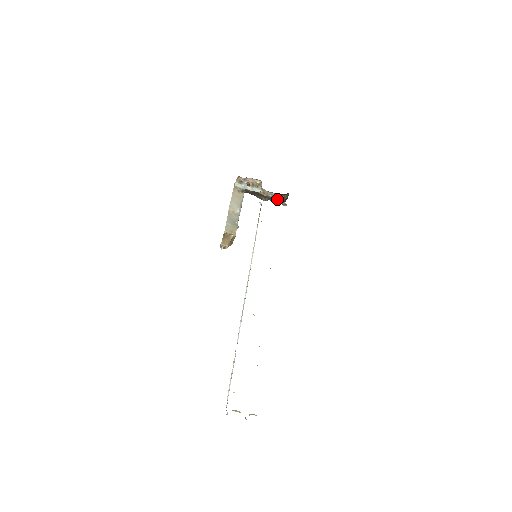
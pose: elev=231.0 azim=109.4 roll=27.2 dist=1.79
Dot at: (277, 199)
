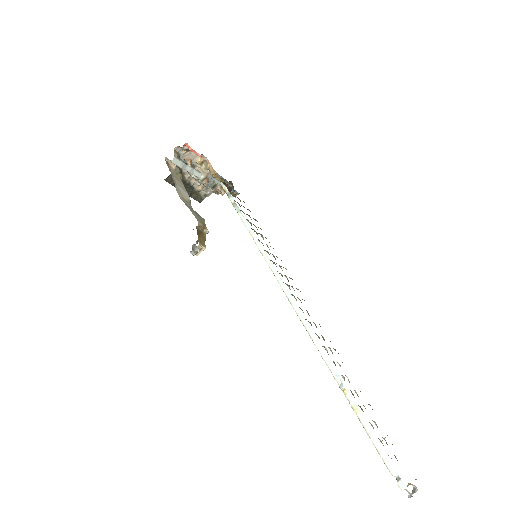
Dot at: (201, 195)
